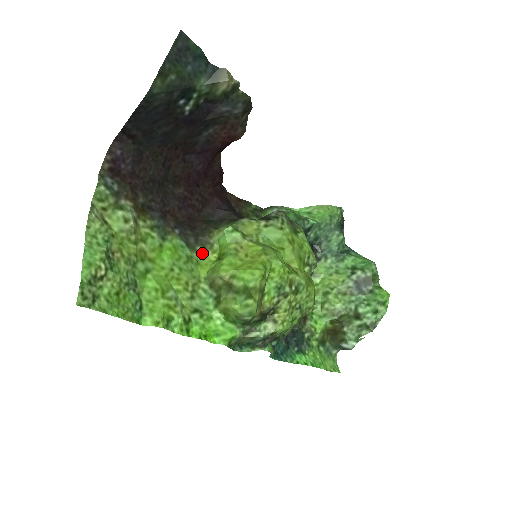
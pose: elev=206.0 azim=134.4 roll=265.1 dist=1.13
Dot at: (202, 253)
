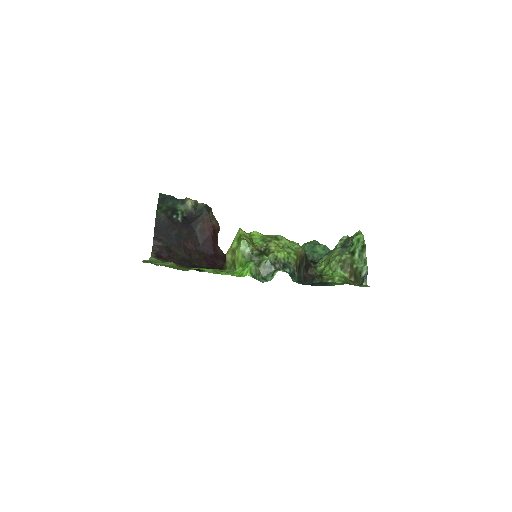
Dot at: occluded
